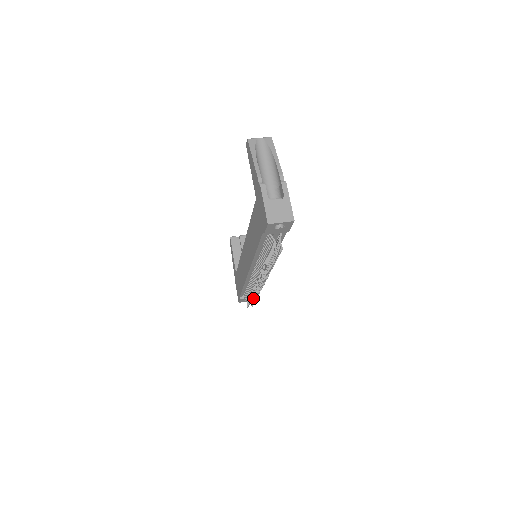
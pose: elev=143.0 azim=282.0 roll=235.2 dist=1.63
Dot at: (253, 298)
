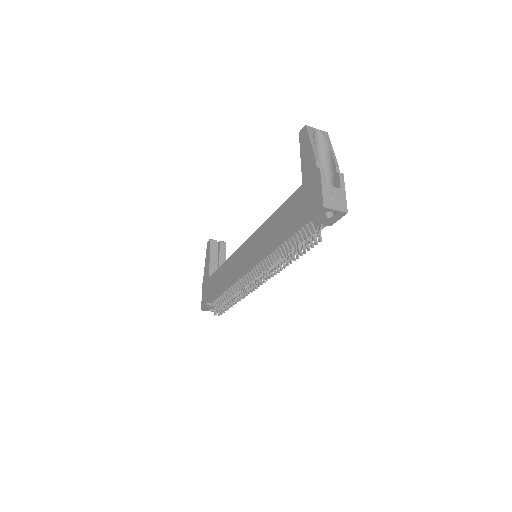
Dot at: occluded
